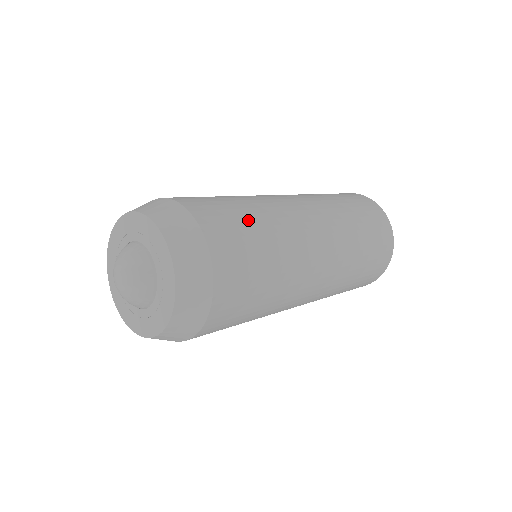
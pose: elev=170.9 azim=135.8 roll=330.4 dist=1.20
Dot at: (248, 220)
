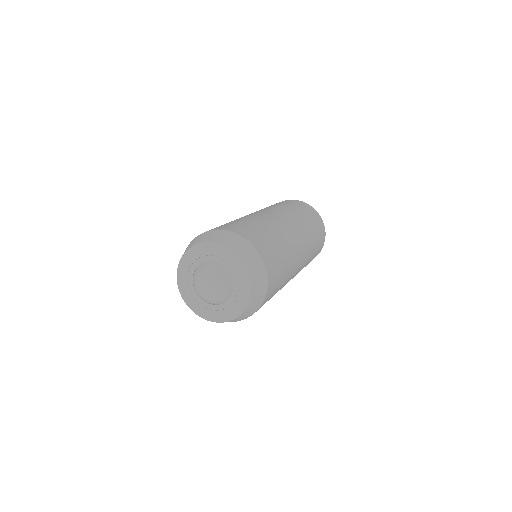
Dot at: (255, 226)
